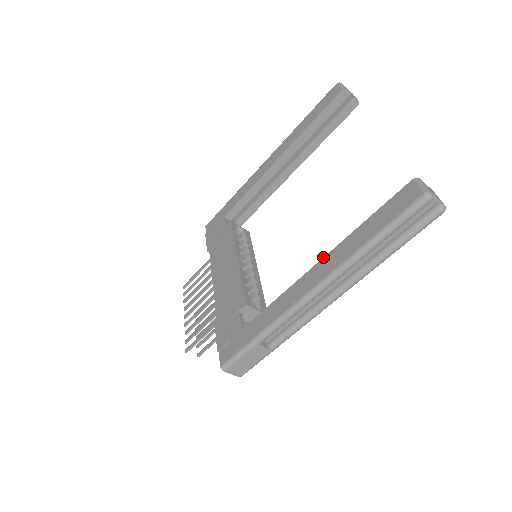
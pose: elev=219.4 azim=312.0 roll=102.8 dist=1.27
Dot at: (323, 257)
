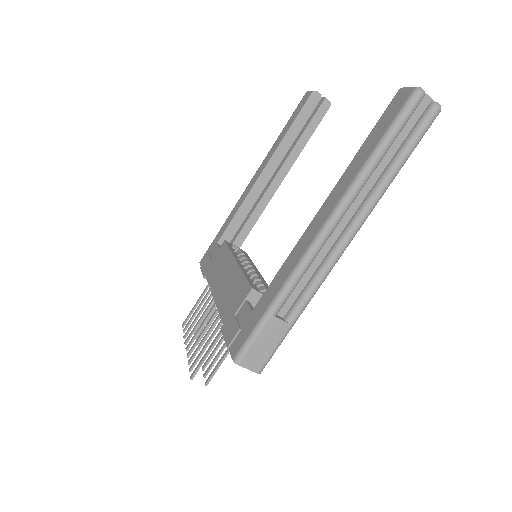
Dot at: occluded
